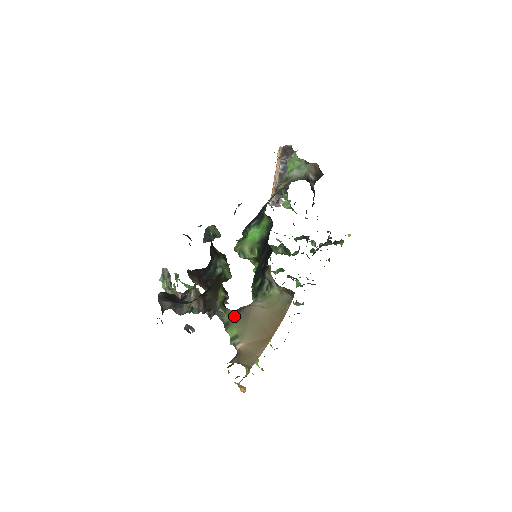
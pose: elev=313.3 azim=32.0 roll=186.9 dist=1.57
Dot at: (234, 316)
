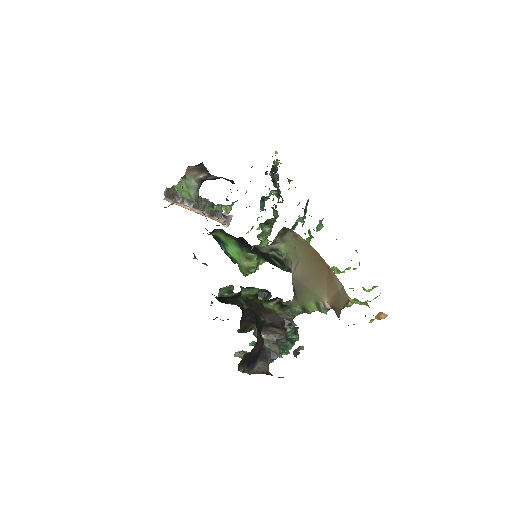
Dot at: (297, 299)
